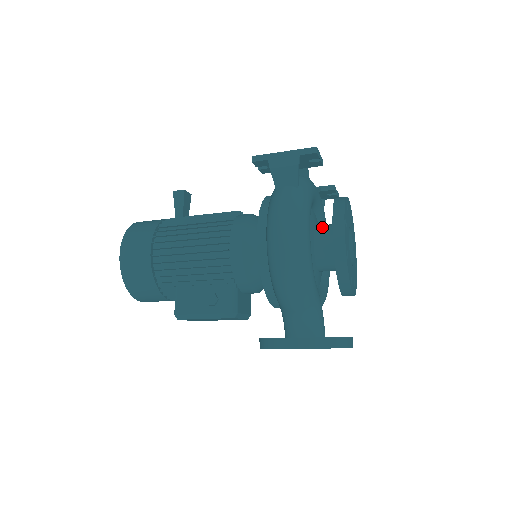
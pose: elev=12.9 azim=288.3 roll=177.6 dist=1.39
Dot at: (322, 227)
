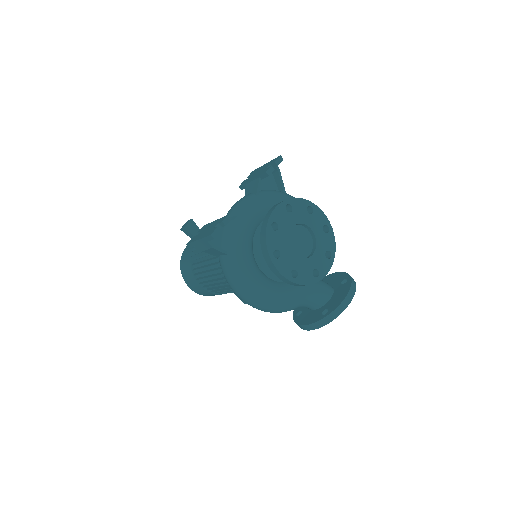
Dot at: occluded
